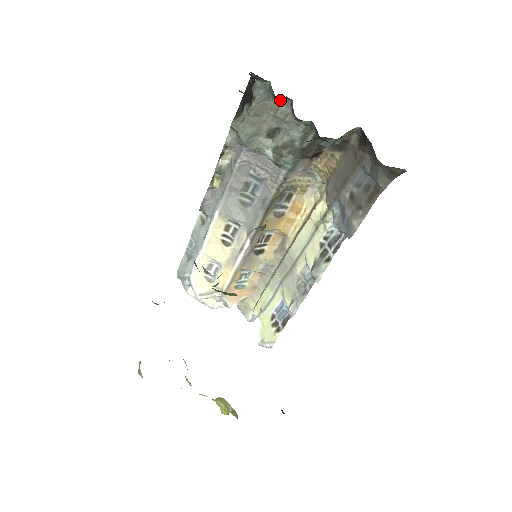
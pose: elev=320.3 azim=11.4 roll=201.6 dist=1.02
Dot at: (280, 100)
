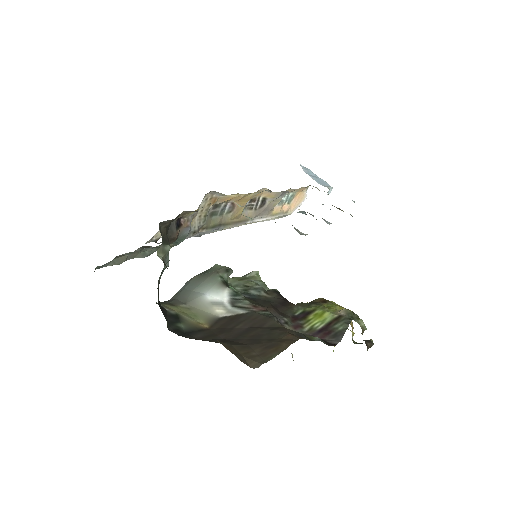
Dot at: occluded
